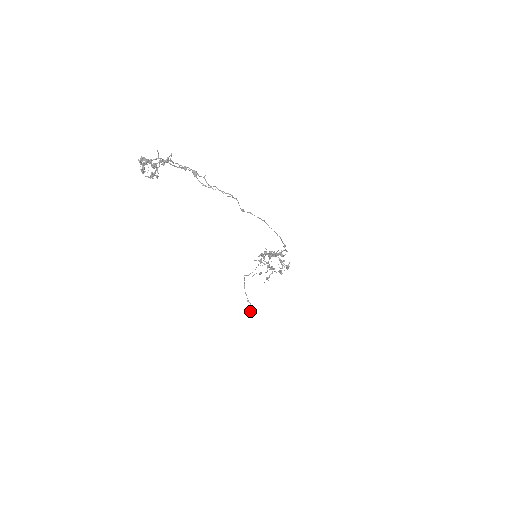
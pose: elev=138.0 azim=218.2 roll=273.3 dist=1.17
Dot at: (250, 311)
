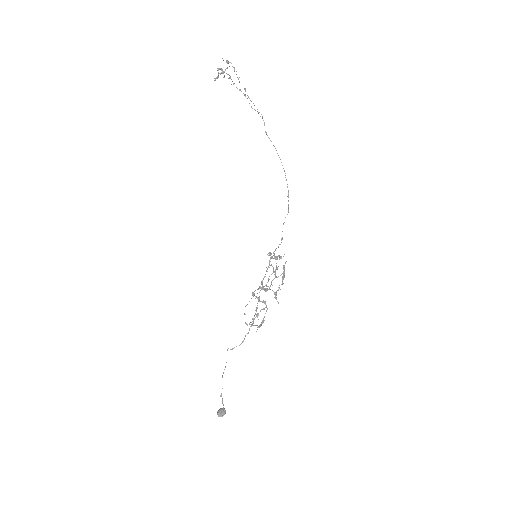
Dot at: (220, 409)
